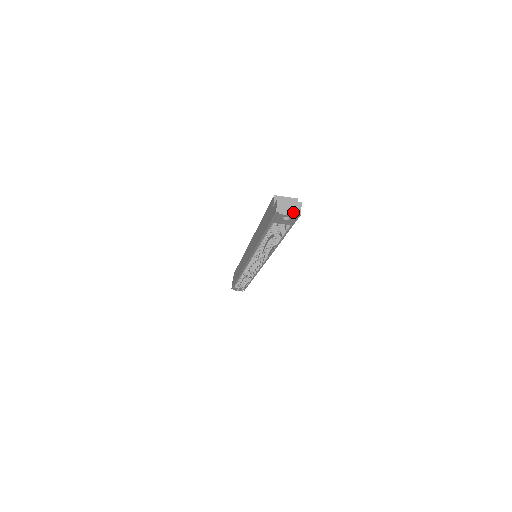
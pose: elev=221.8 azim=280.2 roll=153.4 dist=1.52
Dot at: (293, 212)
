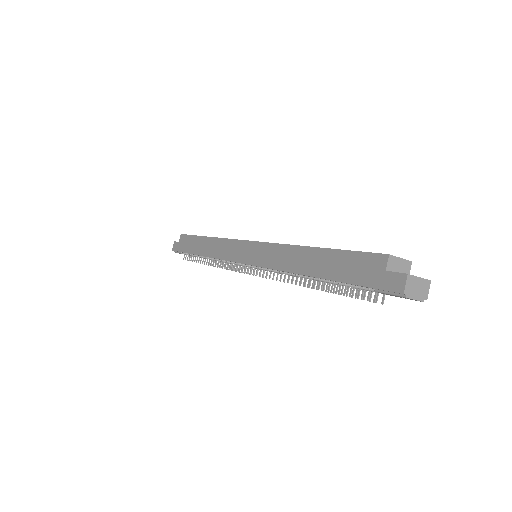
Dot at: (420, 295)
